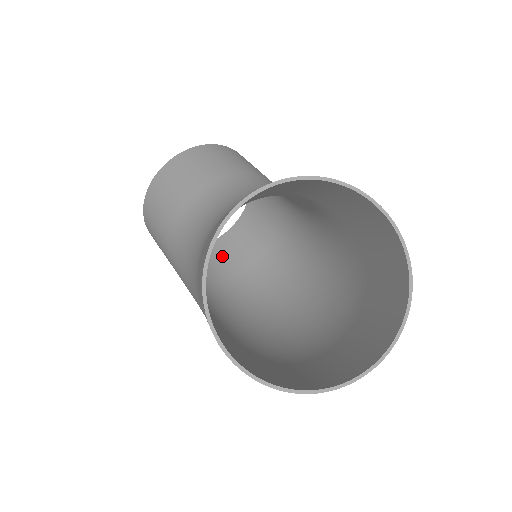
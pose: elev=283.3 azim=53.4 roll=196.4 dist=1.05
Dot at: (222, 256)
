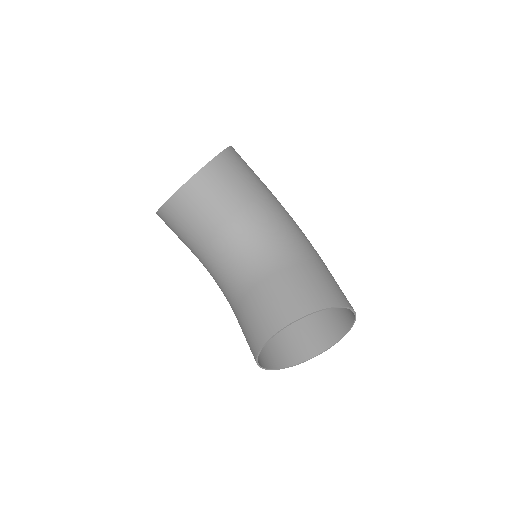
Dot at: occluded
